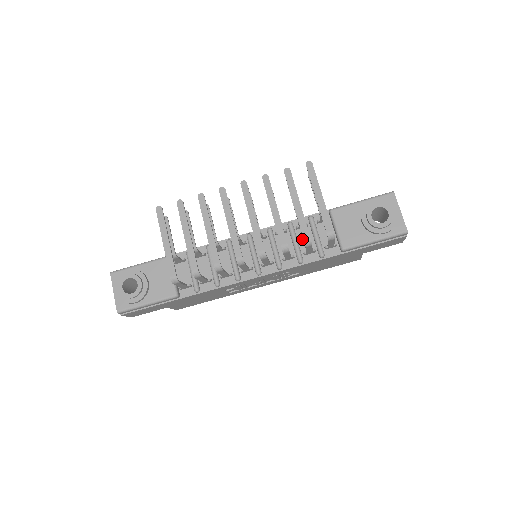
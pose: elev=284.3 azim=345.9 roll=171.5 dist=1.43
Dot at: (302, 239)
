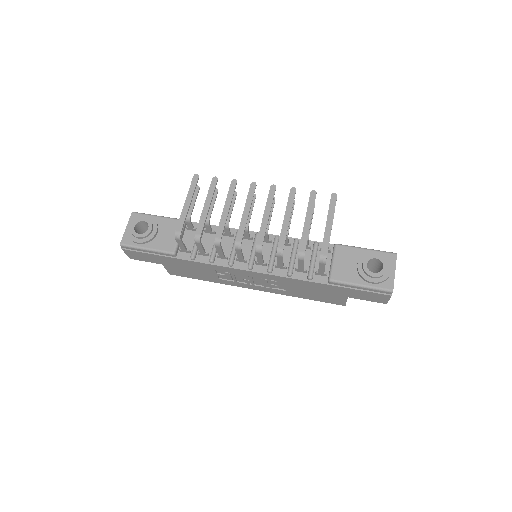
Dot at: occluded
